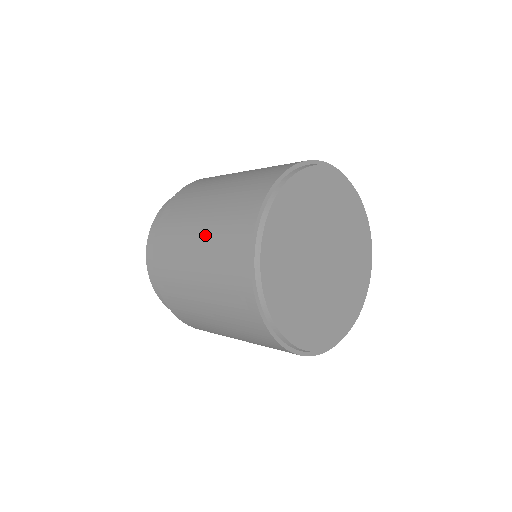
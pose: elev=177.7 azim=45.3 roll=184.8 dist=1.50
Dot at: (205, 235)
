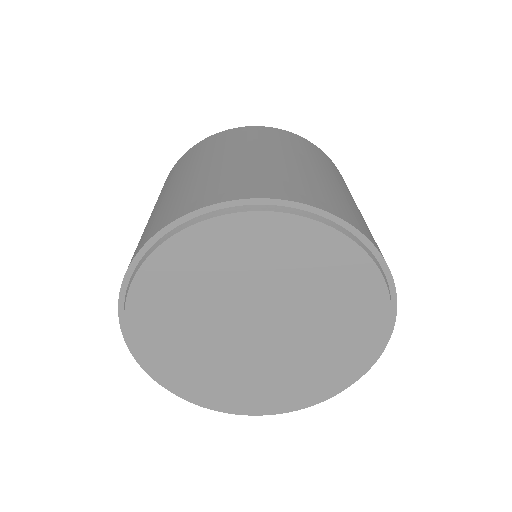
Dot at: occluded
